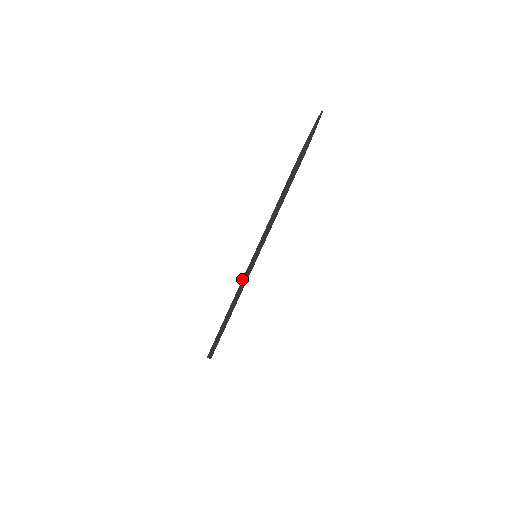
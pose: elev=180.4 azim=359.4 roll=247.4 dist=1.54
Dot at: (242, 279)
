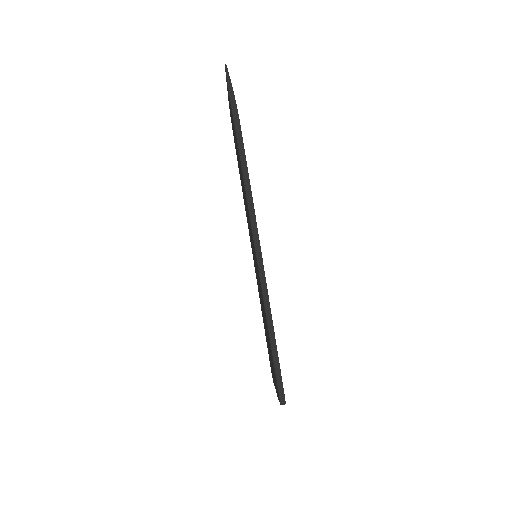
Dot at: (260, 284)
